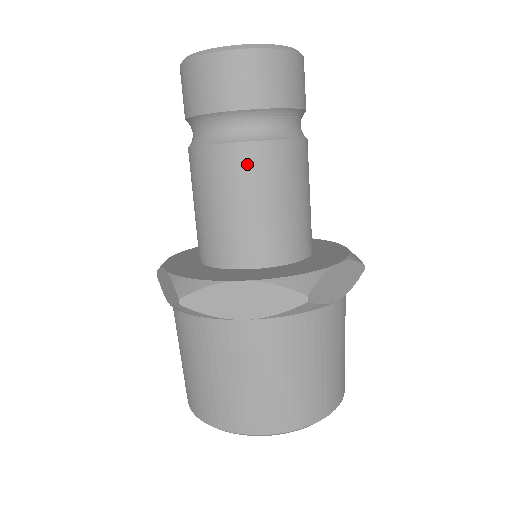
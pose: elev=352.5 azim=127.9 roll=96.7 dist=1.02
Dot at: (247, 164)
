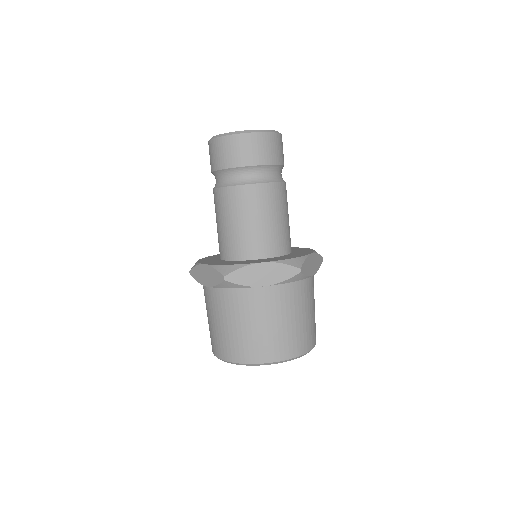
Dot at: (222, 200)
